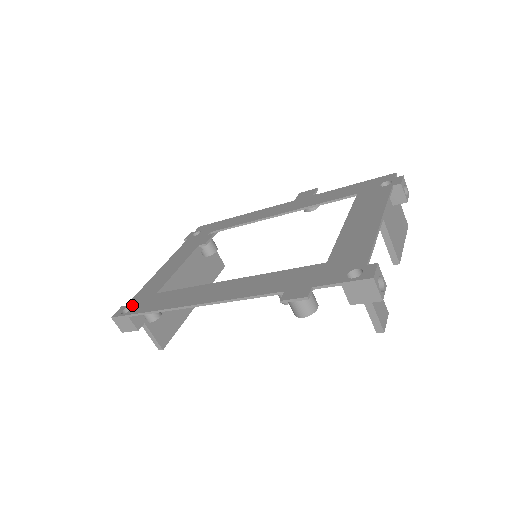
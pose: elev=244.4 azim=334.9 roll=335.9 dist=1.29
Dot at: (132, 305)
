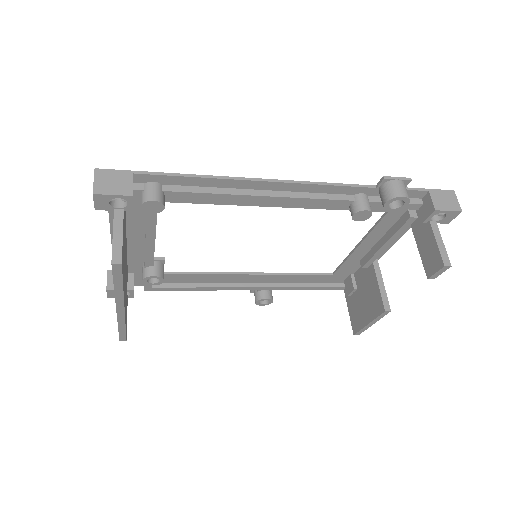
Dot at: occluded
